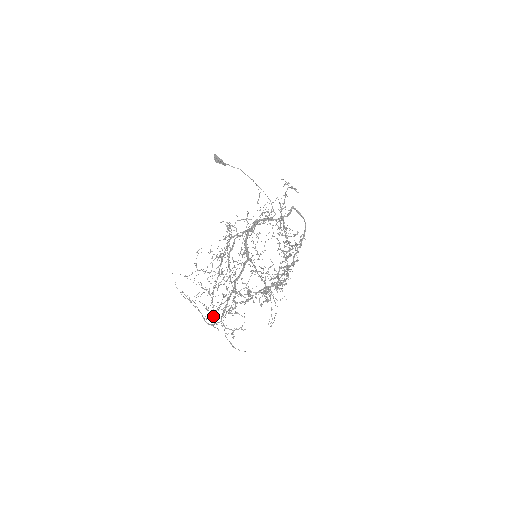
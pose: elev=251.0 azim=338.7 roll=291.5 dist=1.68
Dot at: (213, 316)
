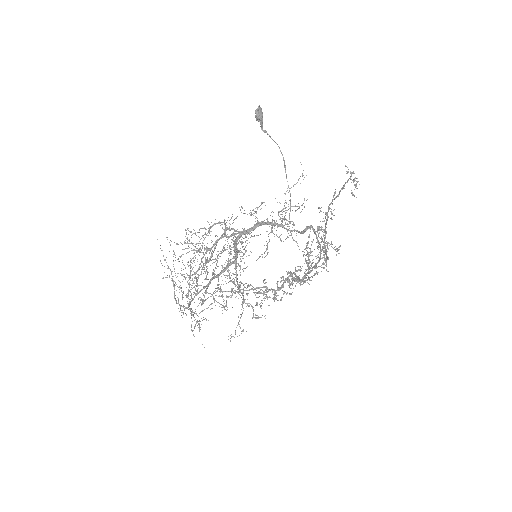
Dot at: occluded
